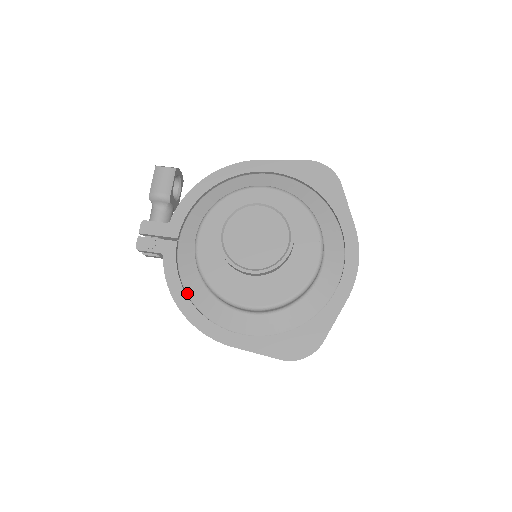
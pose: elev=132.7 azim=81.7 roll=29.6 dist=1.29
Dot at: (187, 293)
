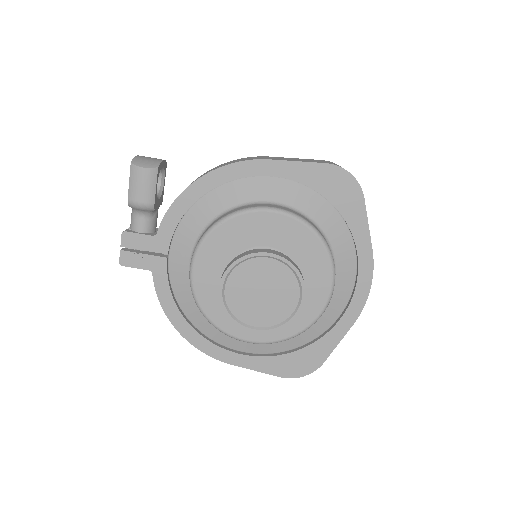
Dot at: (183, 311)
